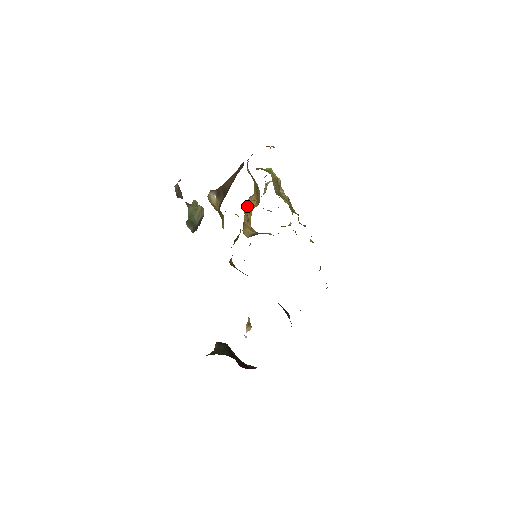
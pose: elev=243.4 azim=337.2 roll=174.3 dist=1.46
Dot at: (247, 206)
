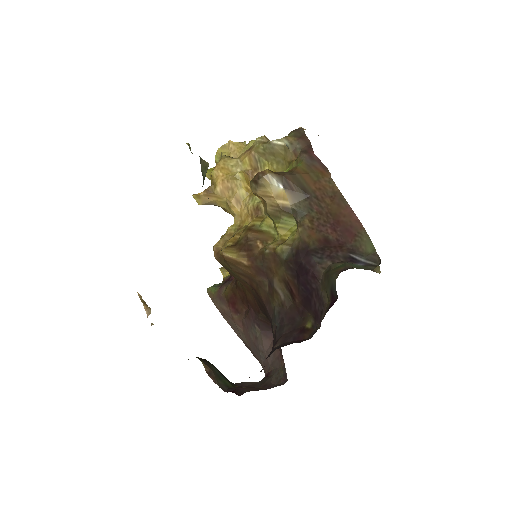
Dot at: (240, 179)
